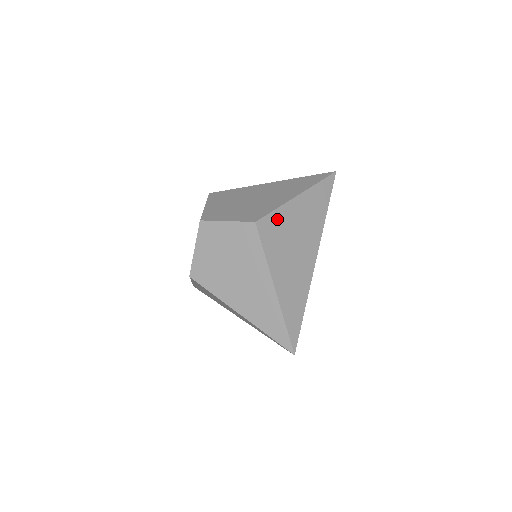
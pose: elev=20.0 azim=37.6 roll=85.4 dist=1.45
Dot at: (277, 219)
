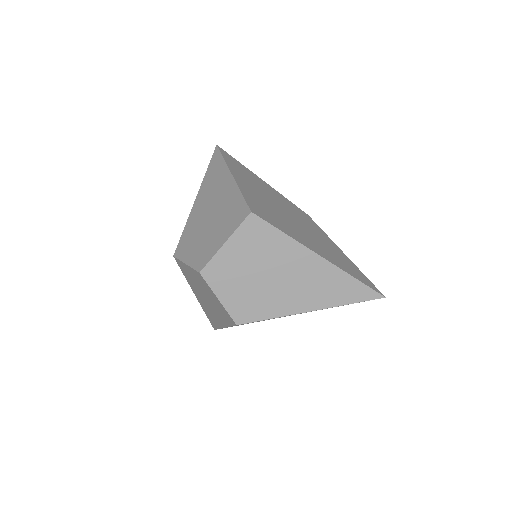
Dot at: occluded
